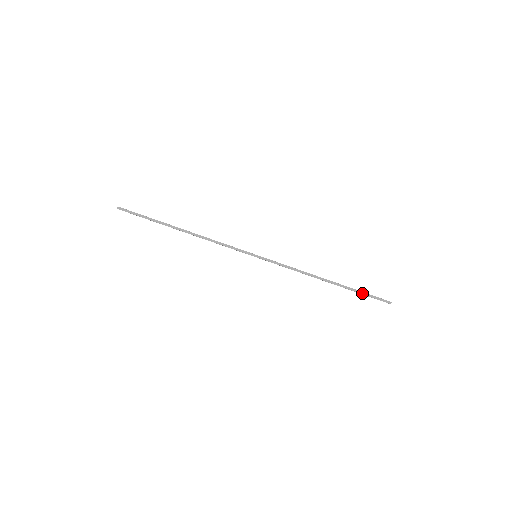
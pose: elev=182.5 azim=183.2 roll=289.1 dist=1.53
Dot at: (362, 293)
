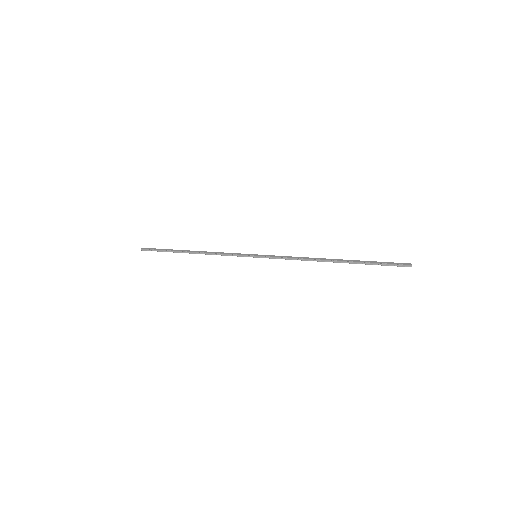
Dot at: (373, 262)
